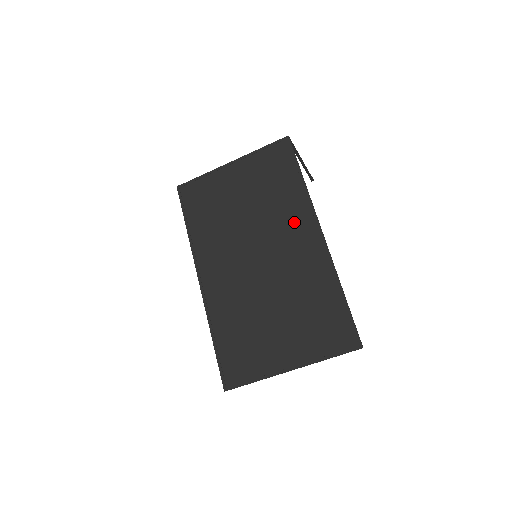
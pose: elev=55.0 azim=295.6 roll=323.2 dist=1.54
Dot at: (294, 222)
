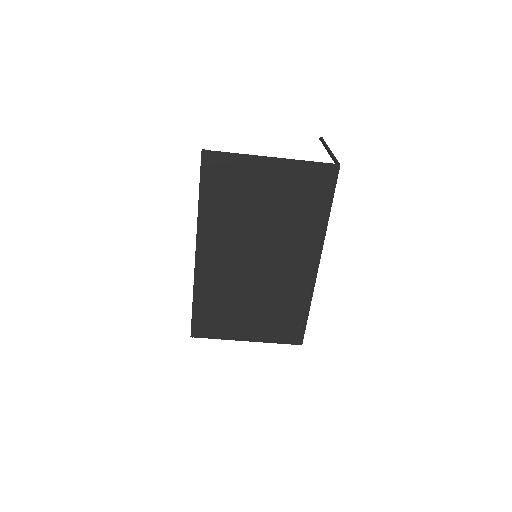
Dot at: (302, 247)
